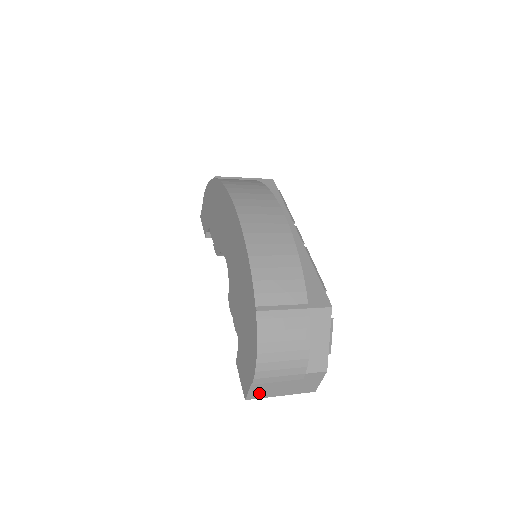
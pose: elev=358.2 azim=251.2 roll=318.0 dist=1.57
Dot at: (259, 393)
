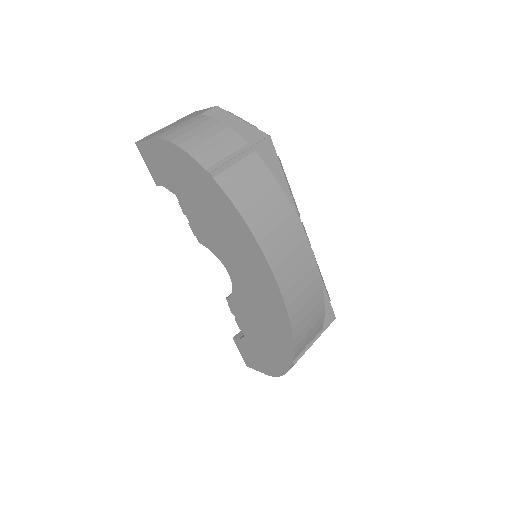
Dot at: occluded
